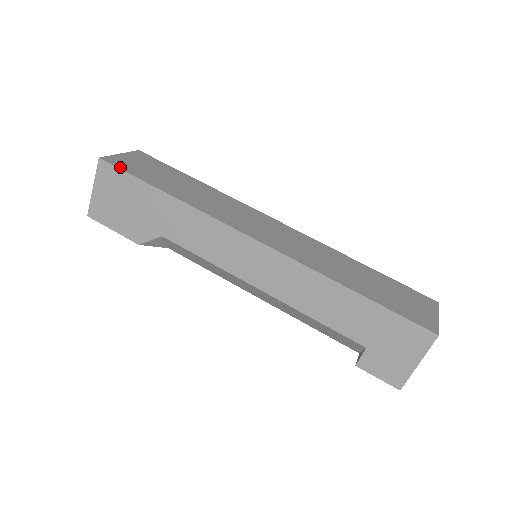
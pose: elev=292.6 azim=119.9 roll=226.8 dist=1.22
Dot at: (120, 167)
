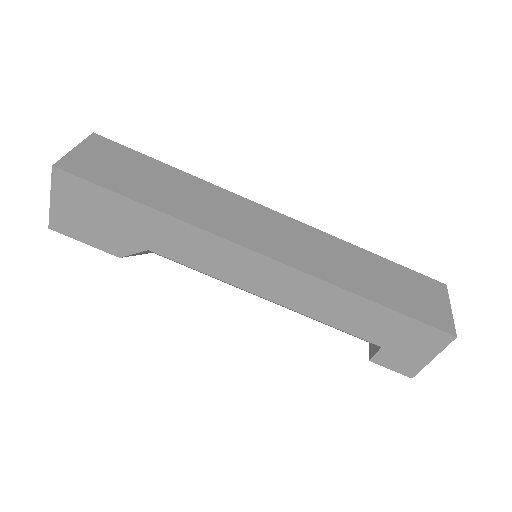
Dot at: (83, 176)
